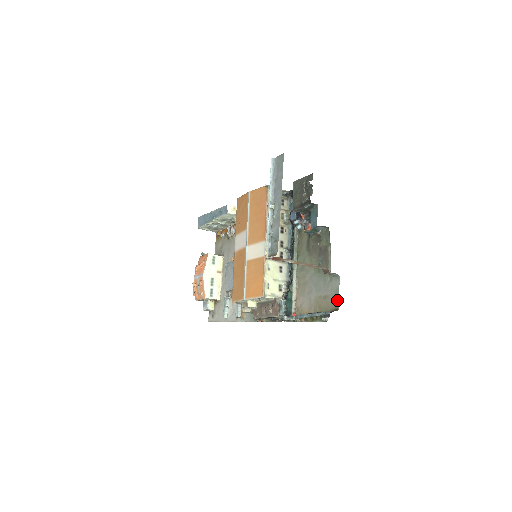
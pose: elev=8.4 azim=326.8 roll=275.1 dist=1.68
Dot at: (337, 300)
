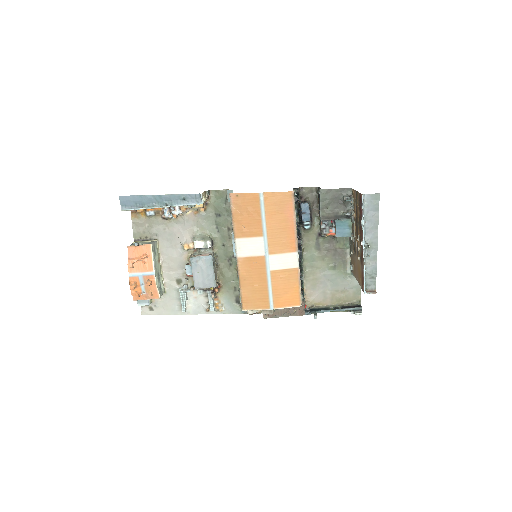
Dot at: (359, 294)
